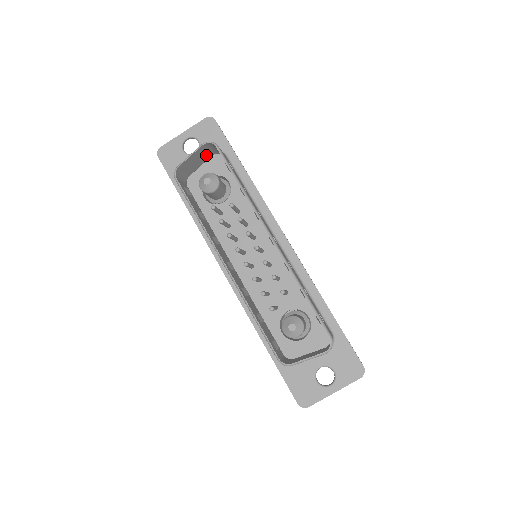
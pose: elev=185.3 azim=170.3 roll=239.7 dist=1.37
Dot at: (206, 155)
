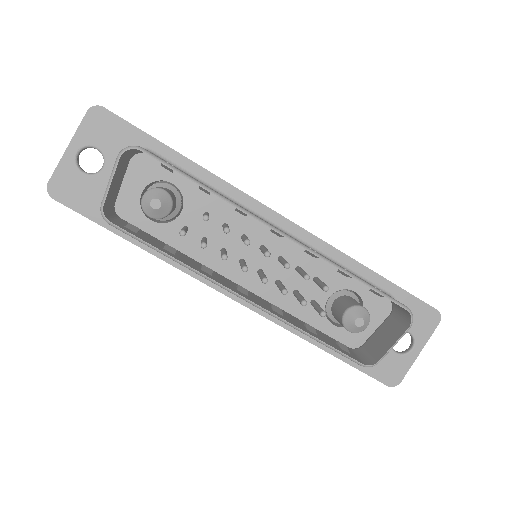
Dot at: (124, 165)
